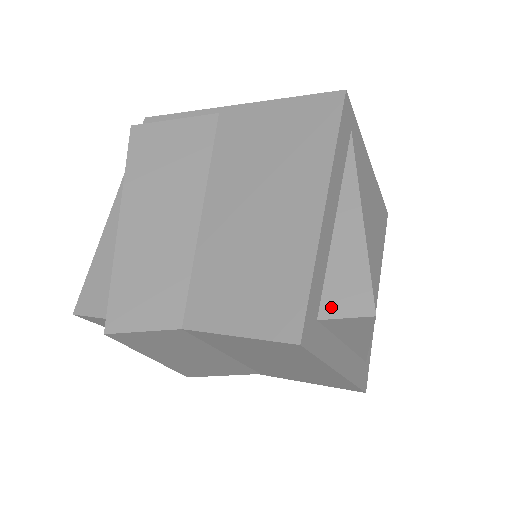
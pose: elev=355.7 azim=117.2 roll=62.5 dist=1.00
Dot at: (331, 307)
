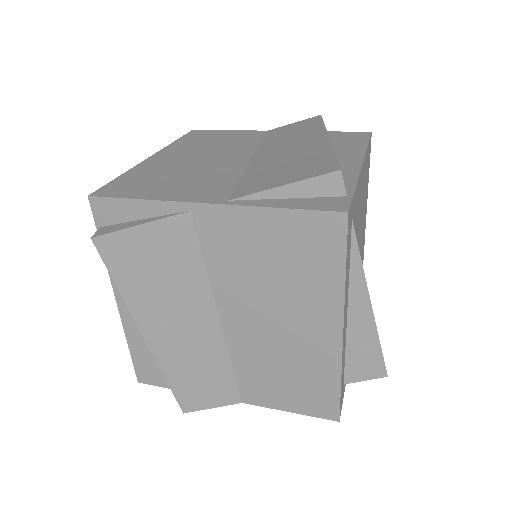
Dot at: (353, 376)
